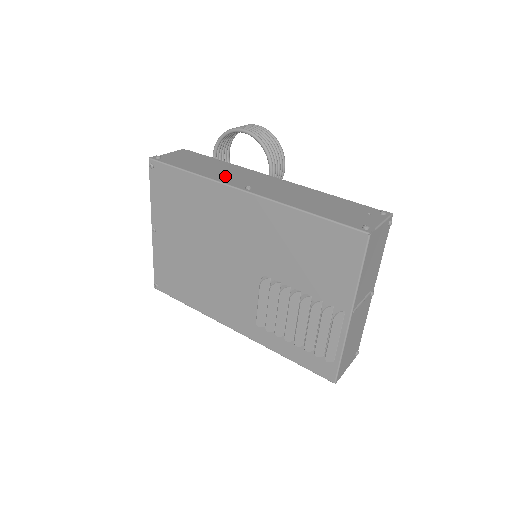
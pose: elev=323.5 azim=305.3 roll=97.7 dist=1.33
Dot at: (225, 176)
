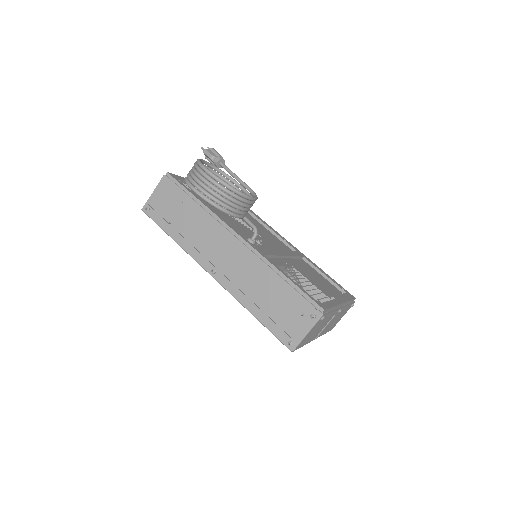
Dot at: (198, 243)
